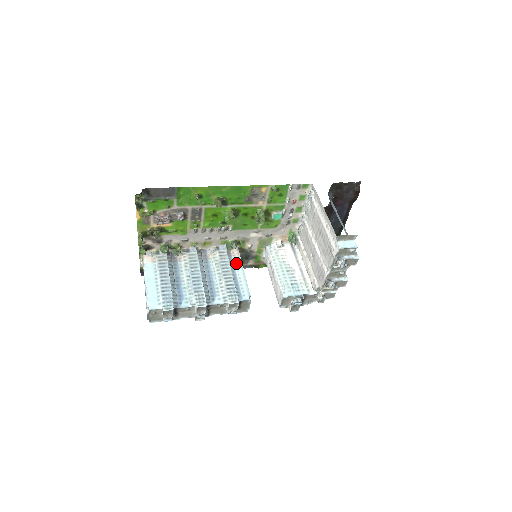
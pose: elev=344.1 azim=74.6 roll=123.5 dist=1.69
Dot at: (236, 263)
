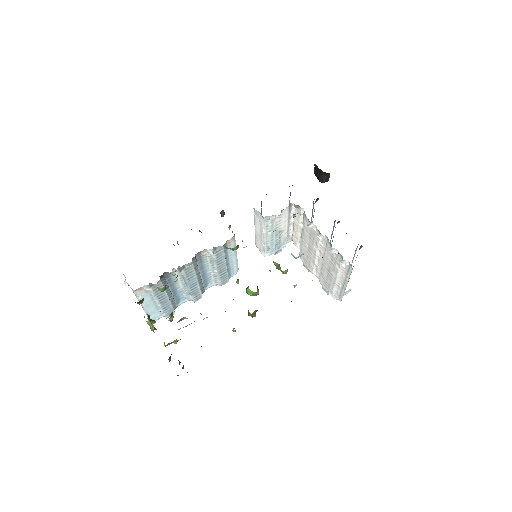
Dot at: (231, 252)
